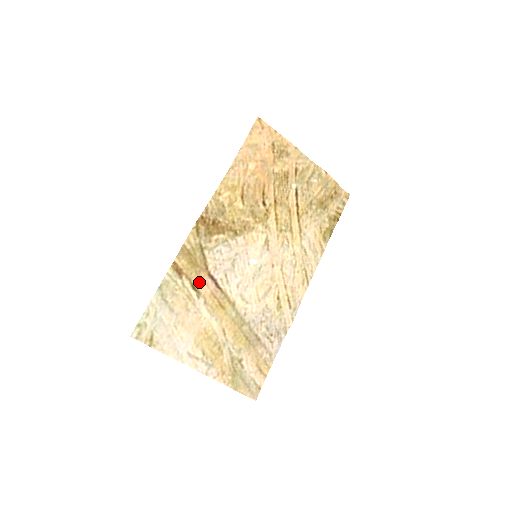
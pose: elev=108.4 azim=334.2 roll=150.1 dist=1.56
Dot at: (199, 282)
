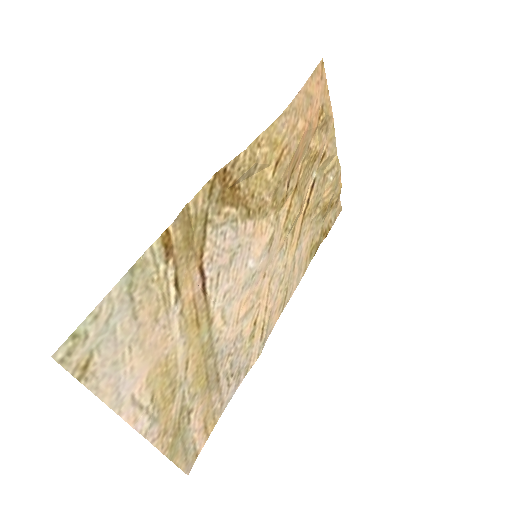
Dot at: (185, 275)
